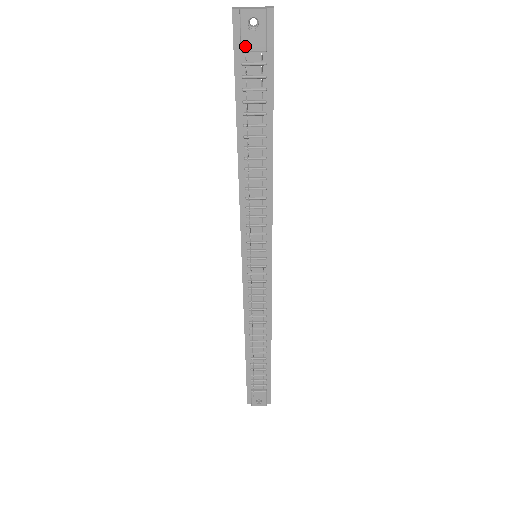
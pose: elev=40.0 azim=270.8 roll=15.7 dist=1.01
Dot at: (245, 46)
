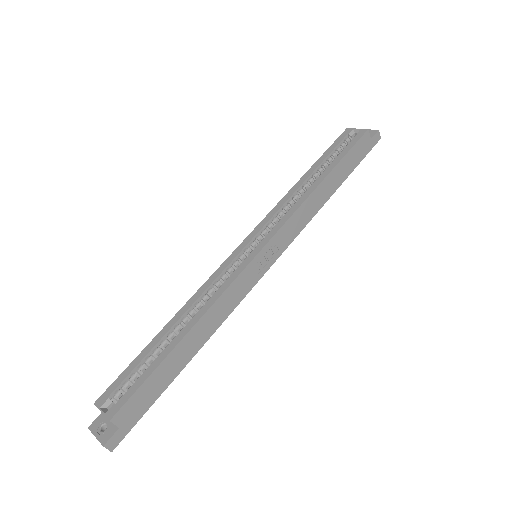
Dot at: occluded
